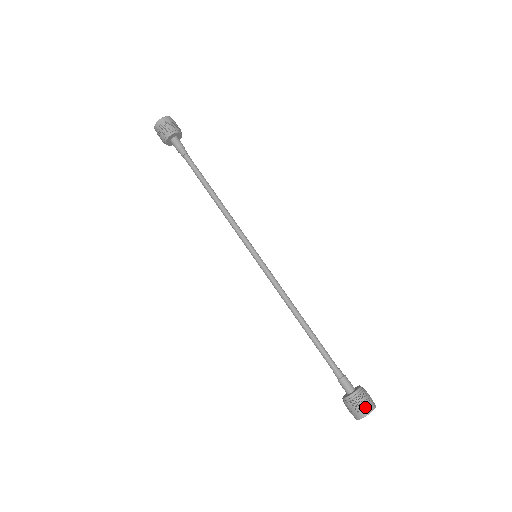
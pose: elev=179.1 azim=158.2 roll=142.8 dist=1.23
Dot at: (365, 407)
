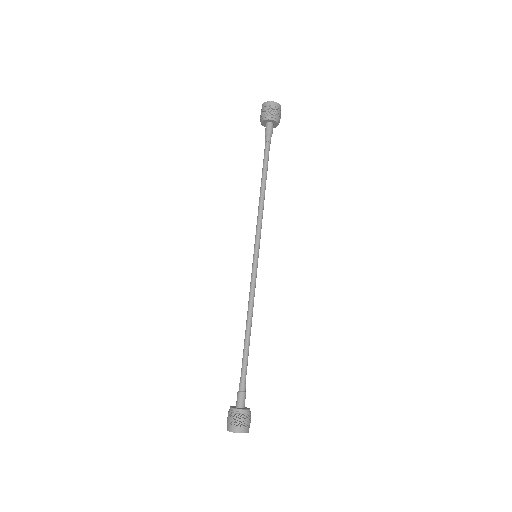
Dot at: (244, 426)
